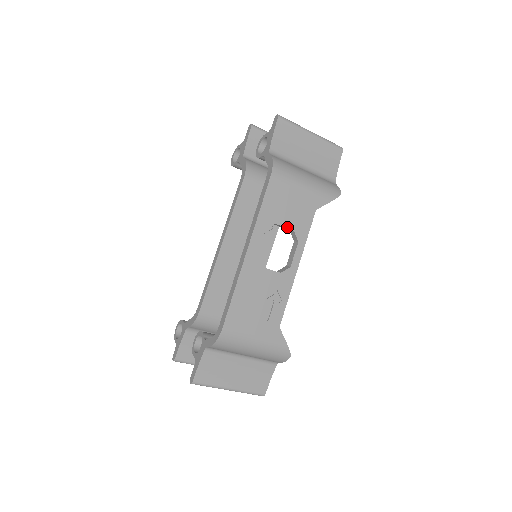
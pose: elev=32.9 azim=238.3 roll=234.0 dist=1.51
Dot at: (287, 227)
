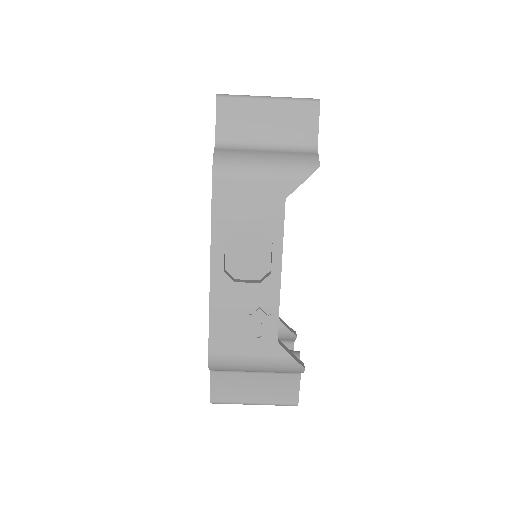
Dot at: (252, 230)
